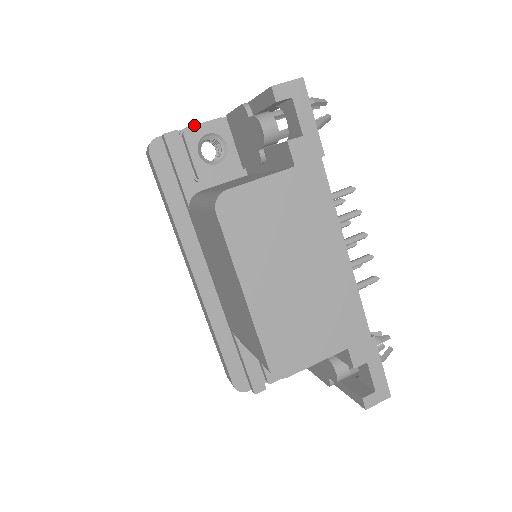
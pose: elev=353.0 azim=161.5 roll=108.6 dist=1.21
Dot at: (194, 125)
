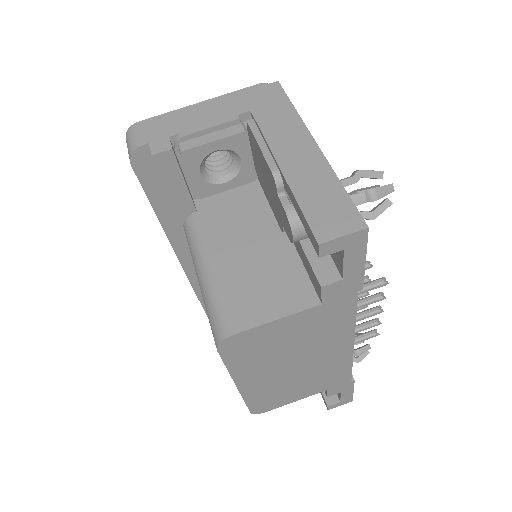
Dot at: (197, 131)
